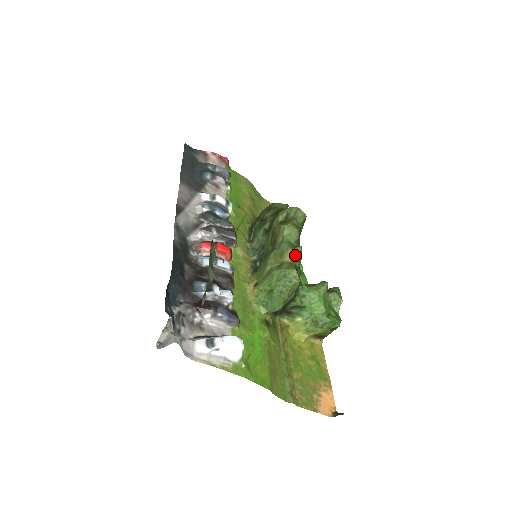
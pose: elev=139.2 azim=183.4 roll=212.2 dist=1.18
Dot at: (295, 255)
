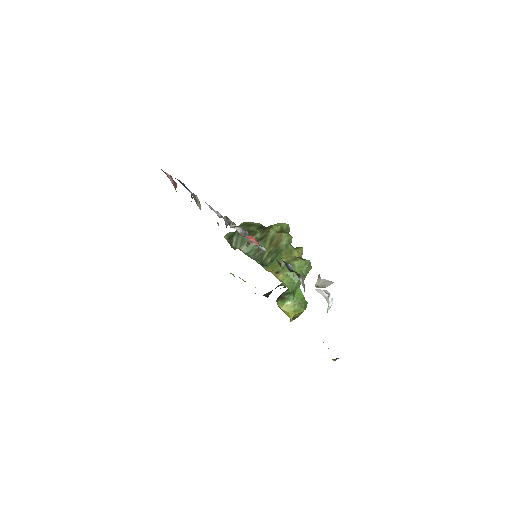
Dot at: (300, 253)
